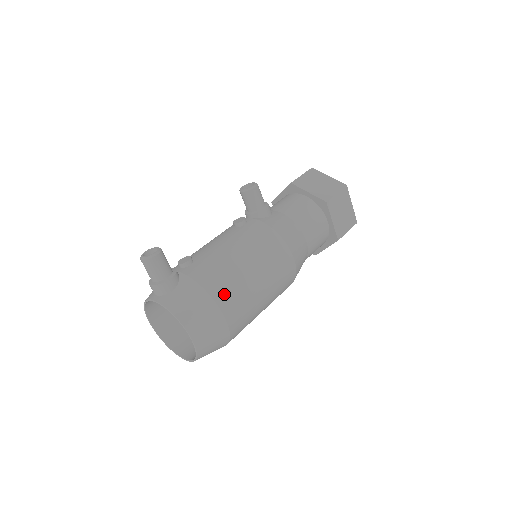
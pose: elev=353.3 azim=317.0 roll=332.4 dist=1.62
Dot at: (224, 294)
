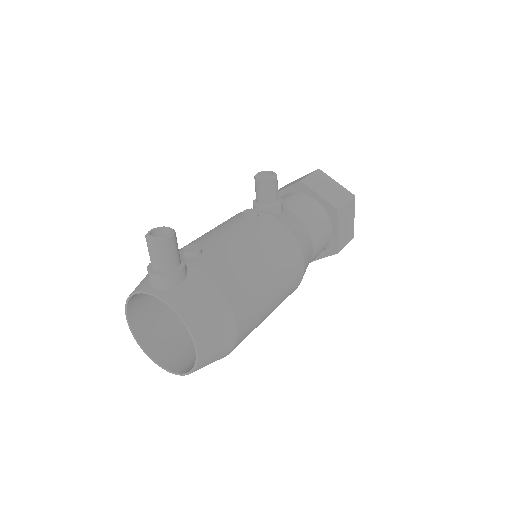
Dot at: (239, 298)
